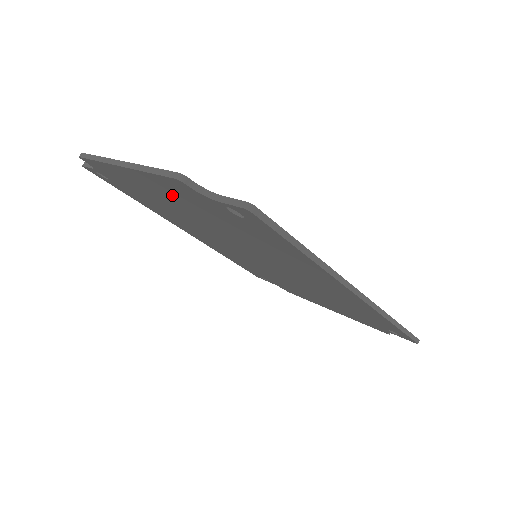
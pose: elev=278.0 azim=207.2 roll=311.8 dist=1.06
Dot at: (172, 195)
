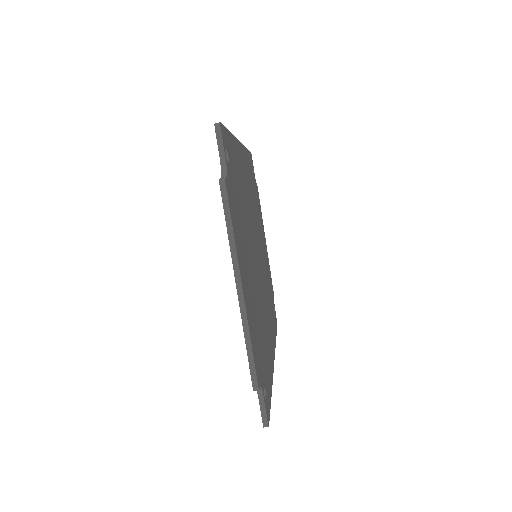
Dot at: occluded
